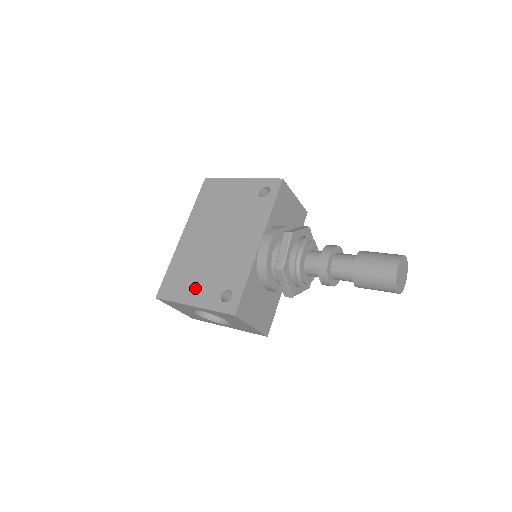
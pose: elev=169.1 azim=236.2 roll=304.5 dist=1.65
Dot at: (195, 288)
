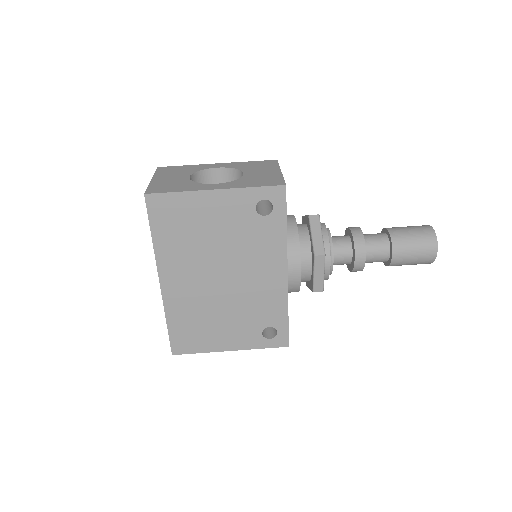
Dot at: (223, 335)
